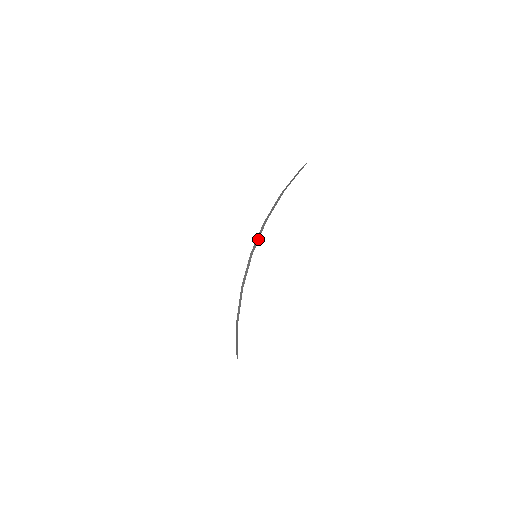
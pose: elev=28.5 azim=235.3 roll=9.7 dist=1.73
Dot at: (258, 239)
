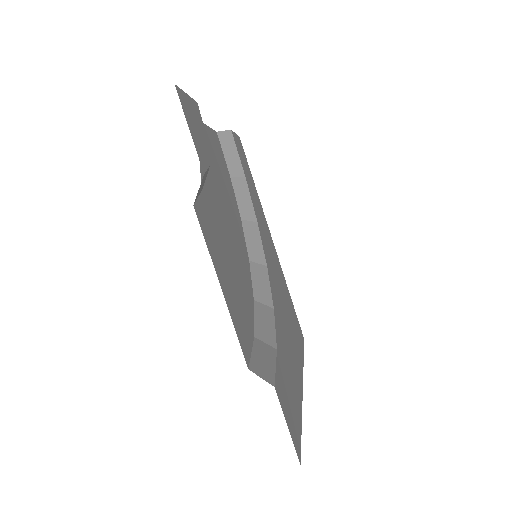
Dot at: (259, 245)
